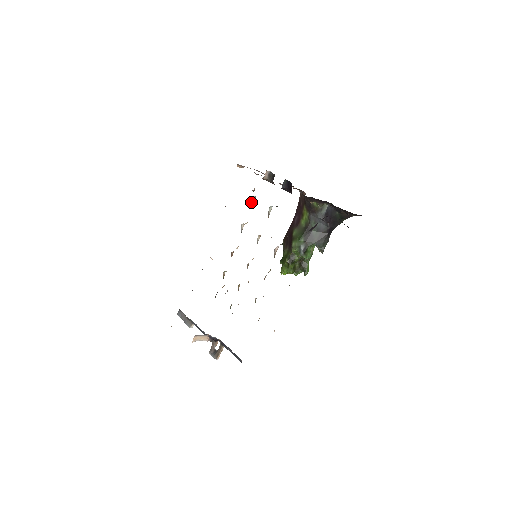
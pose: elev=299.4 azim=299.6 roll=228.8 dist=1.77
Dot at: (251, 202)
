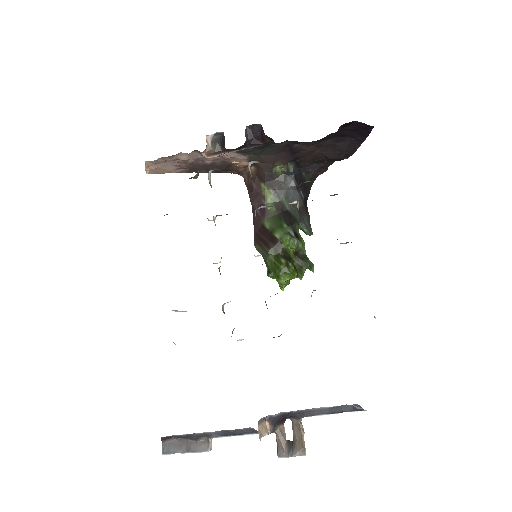
Dot at: (209, 183)
